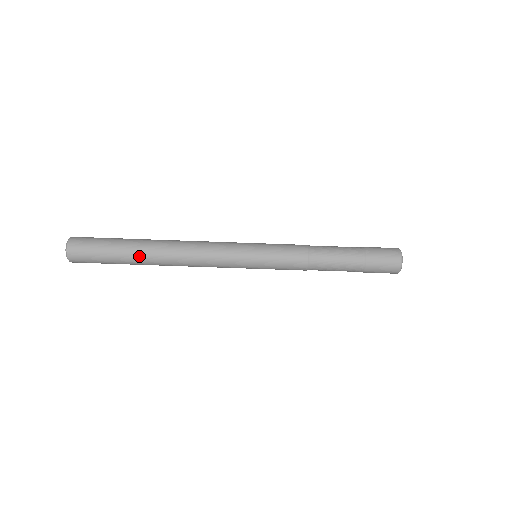
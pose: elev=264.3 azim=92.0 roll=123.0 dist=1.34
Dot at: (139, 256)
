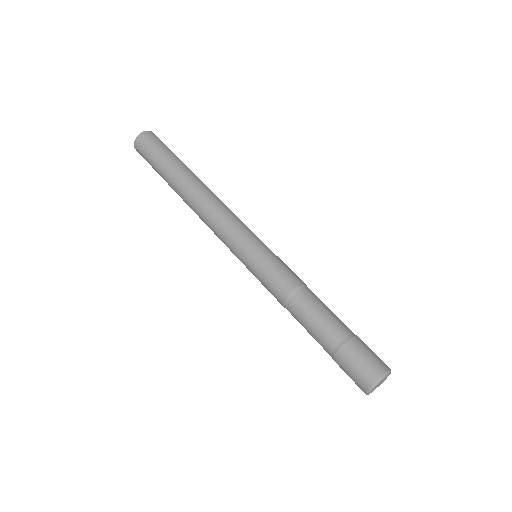
Dot at: (173, 180)
